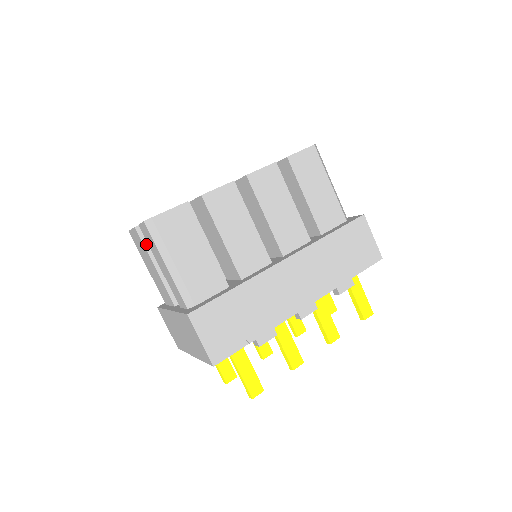
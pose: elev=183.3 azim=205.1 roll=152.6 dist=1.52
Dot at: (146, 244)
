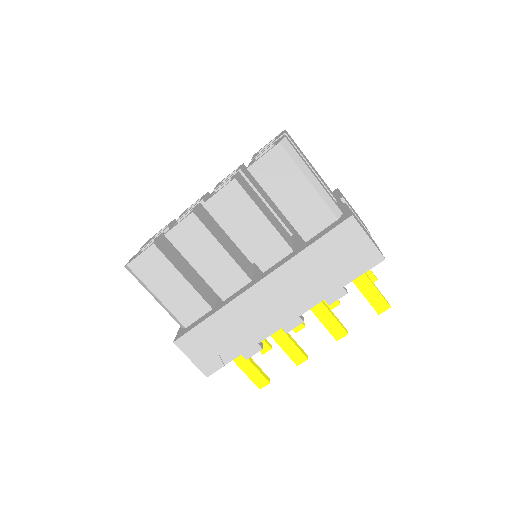
Dot at: occluded
